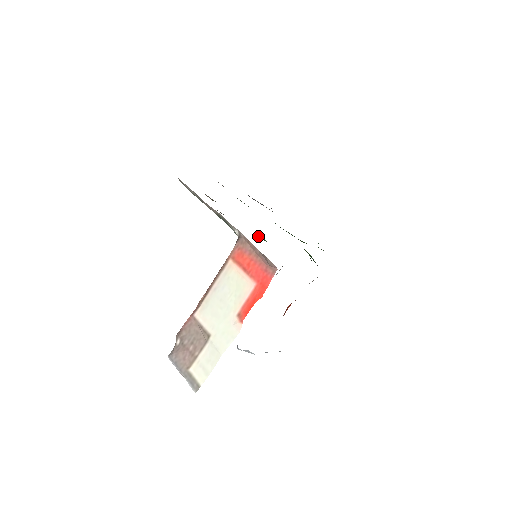
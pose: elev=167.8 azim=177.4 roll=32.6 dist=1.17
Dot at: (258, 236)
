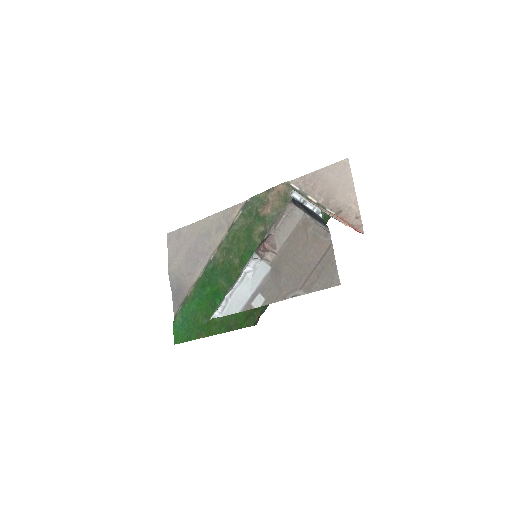
Dot at: occluded
